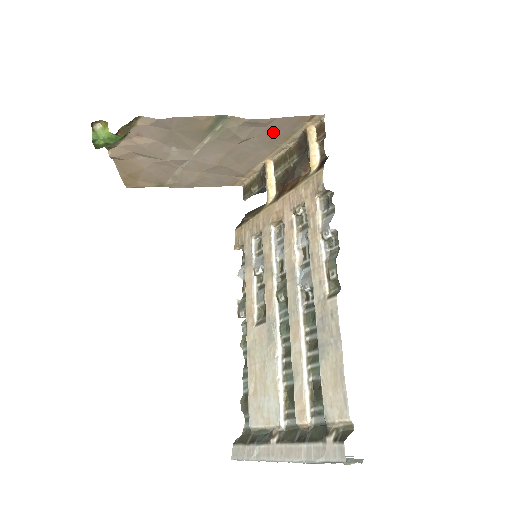
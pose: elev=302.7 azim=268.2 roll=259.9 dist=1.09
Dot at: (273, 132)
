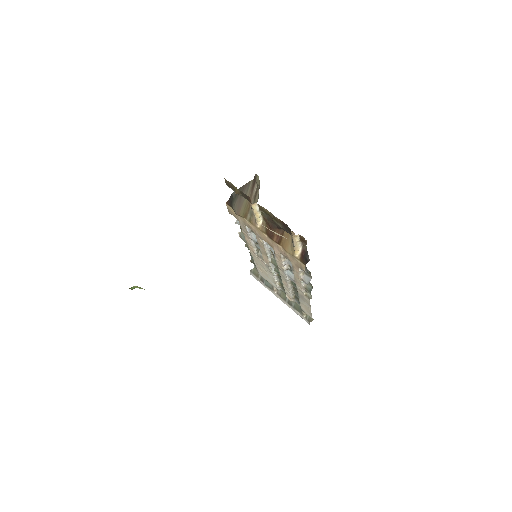
Dot at: occluded
